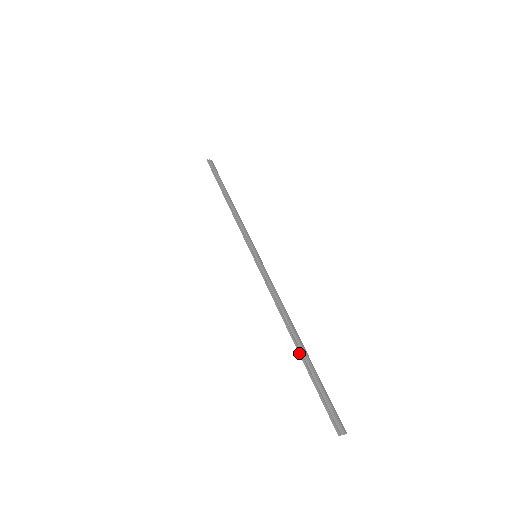
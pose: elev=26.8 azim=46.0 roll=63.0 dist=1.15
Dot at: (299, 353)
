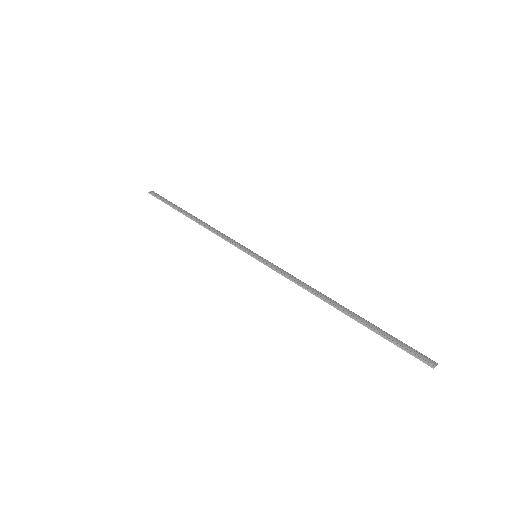
Dot at: occluded
